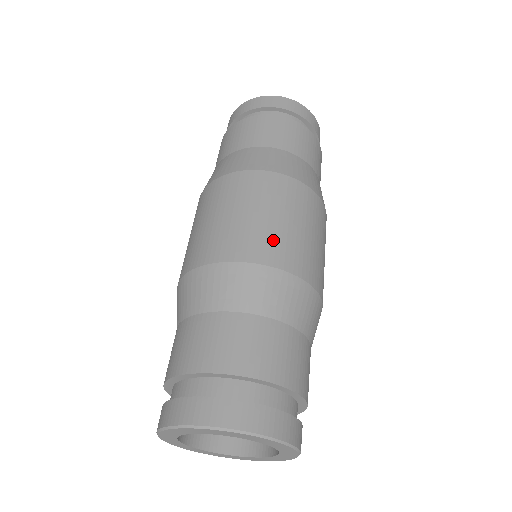
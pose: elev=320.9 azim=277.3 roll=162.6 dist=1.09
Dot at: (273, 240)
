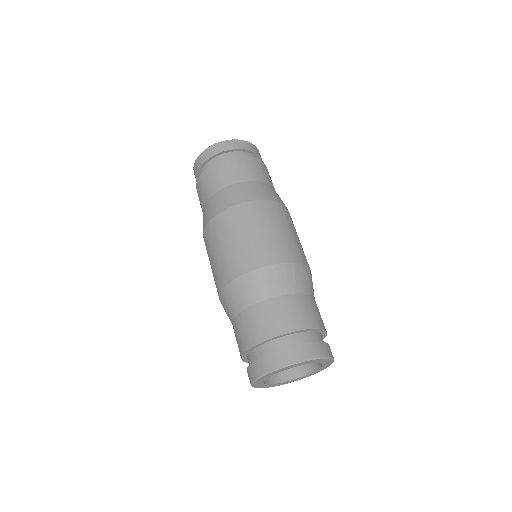
Dot at: (294, 247)
